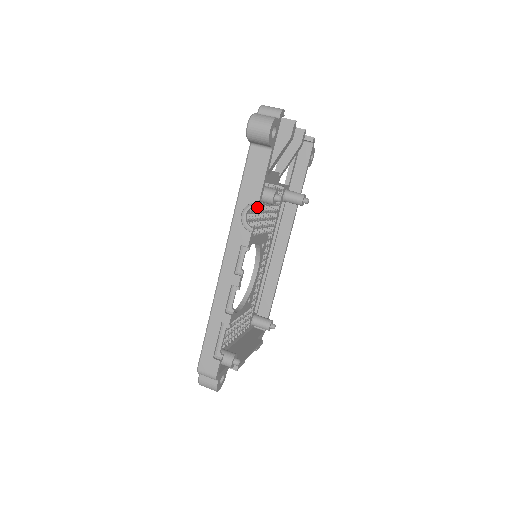
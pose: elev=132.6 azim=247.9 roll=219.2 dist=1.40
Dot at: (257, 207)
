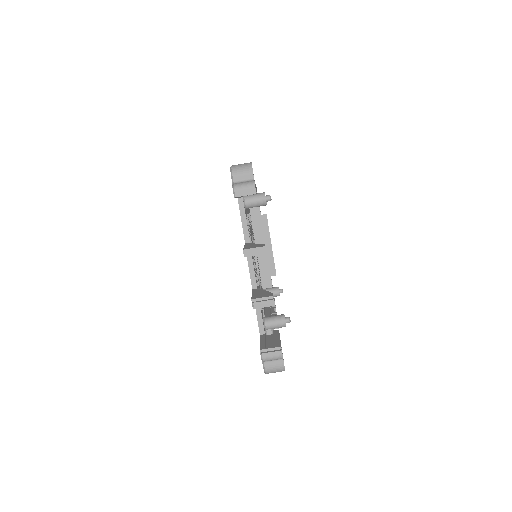
Dot at: occluded
